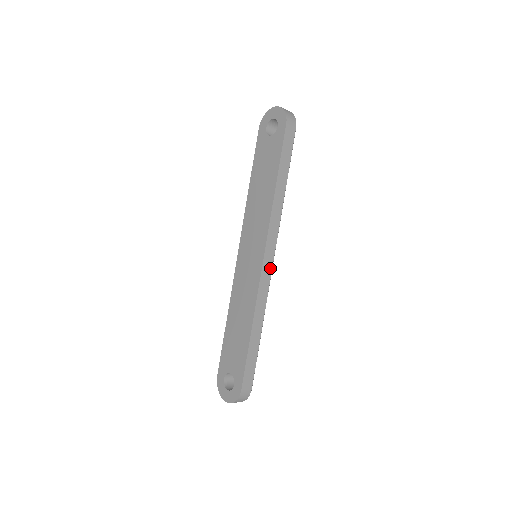
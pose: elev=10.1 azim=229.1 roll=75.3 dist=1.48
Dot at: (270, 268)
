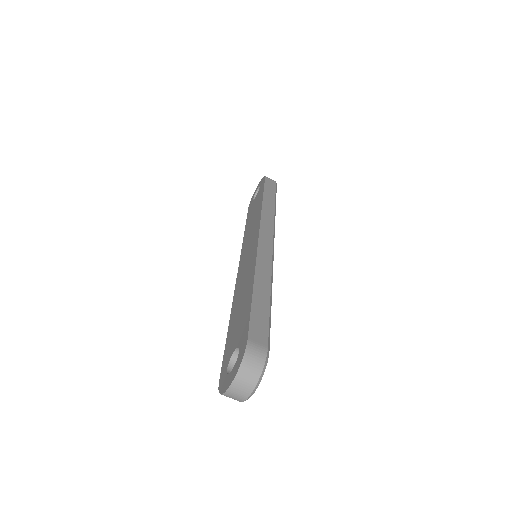
Dot at: (270, 245)
